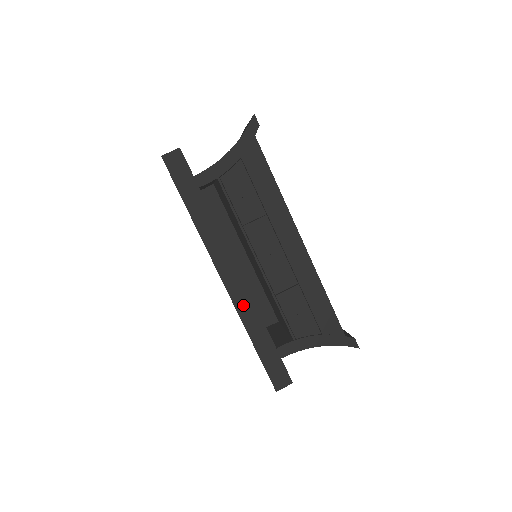
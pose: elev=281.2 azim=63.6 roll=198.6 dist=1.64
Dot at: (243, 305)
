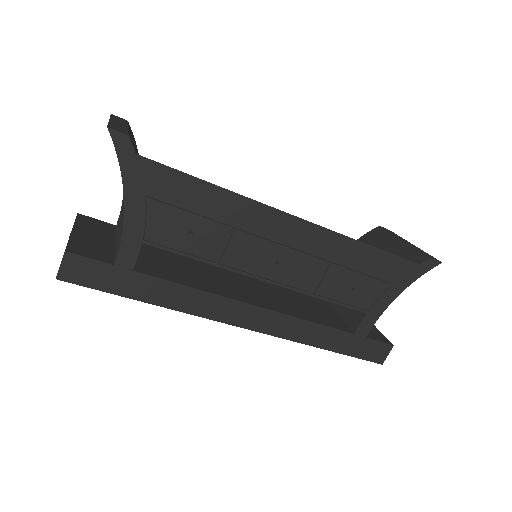
Dot at: (288, 330)
